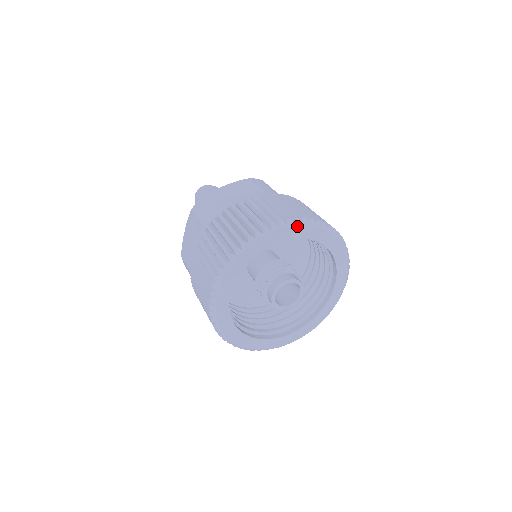
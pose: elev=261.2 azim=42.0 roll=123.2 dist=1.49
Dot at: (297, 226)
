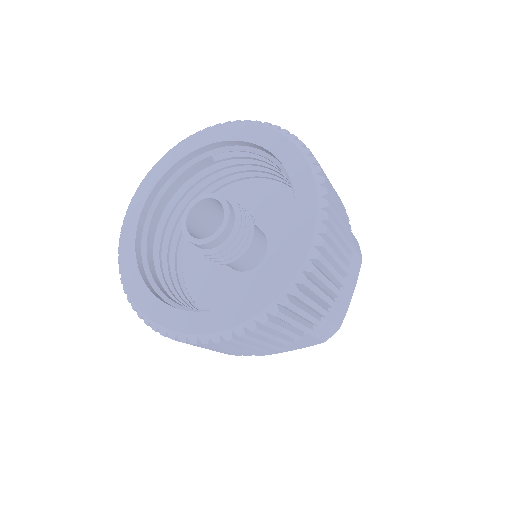
Dot at: (149, 174)
